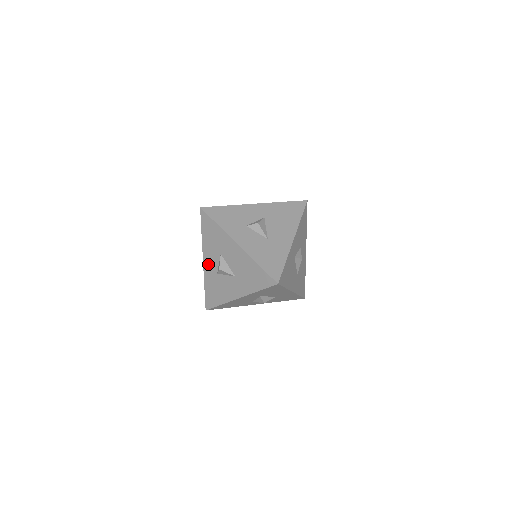
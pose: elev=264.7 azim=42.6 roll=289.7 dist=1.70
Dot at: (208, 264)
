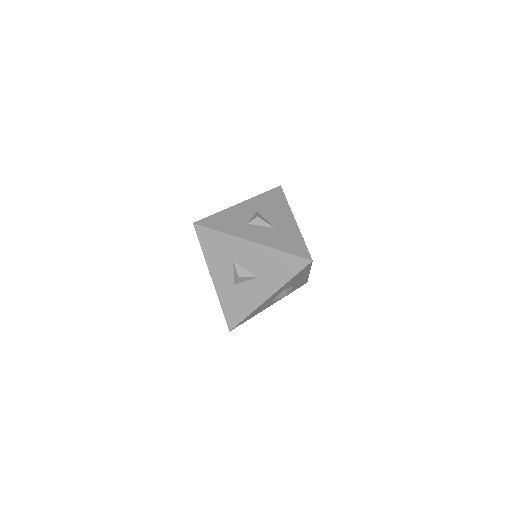
Dot at: (220, 280)
